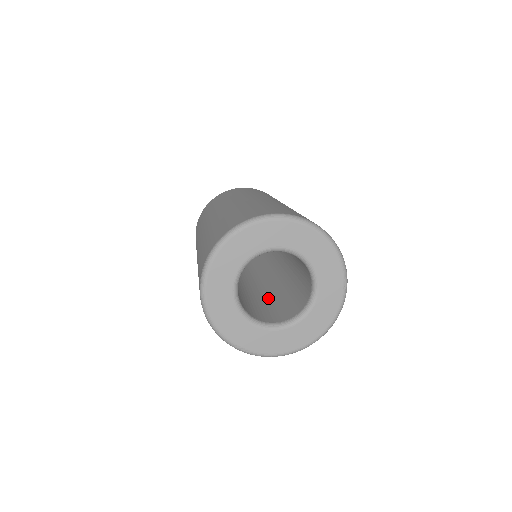
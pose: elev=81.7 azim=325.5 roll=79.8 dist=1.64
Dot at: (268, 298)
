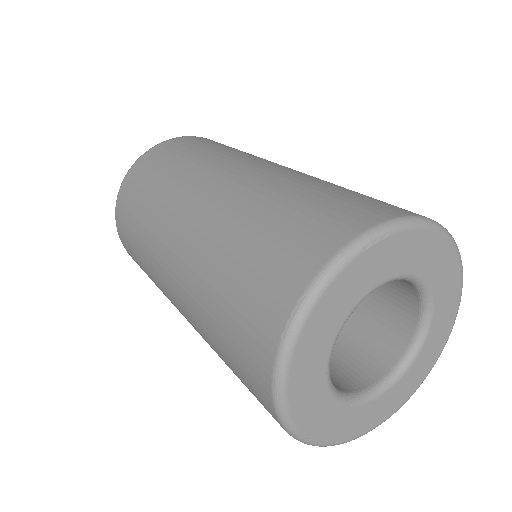
Dot at: occluded
